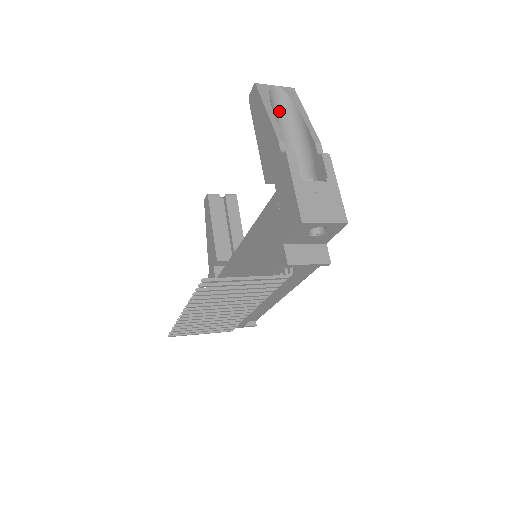
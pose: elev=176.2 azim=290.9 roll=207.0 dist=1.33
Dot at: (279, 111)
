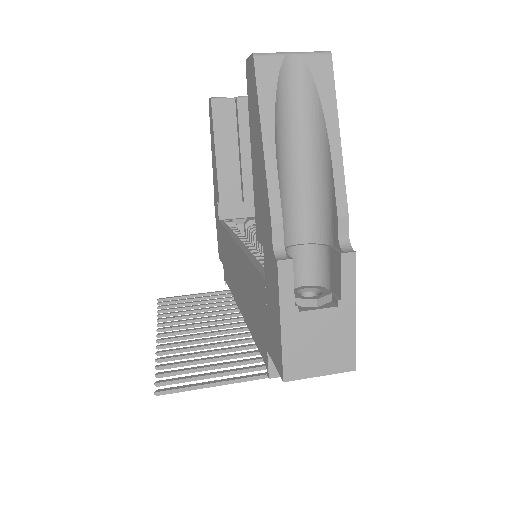
Dot at: (292, 119)
